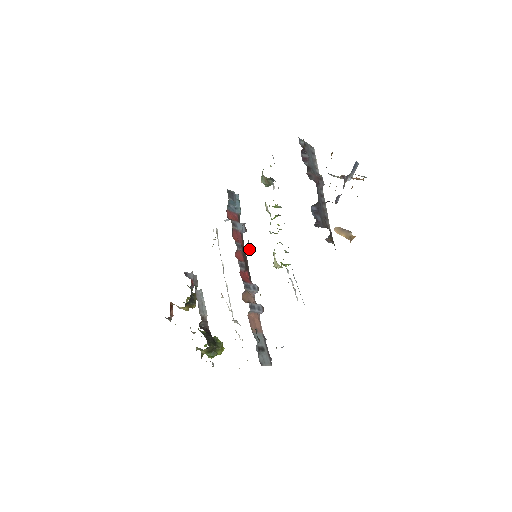
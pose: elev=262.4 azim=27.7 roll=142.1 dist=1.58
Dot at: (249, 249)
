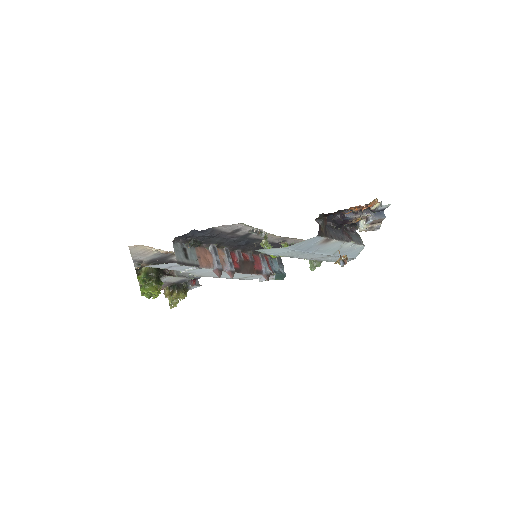
Dot at: occluded
